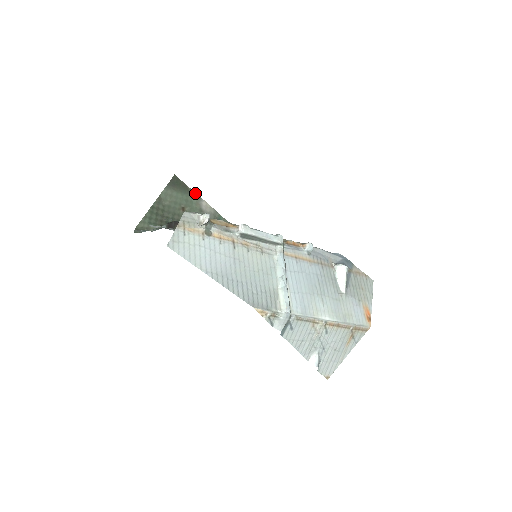
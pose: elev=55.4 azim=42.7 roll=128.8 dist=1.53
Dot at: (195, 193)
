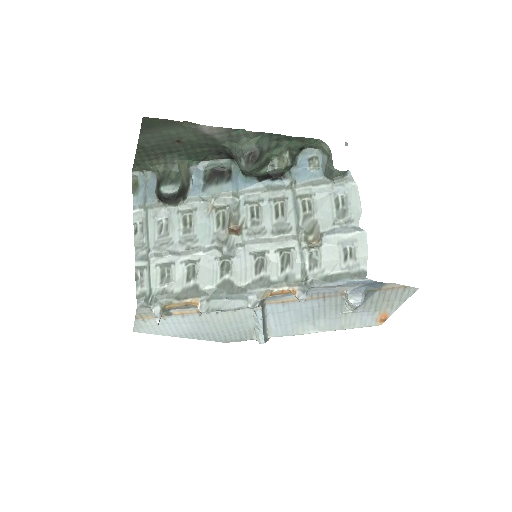
Dot at: (187, 121)
